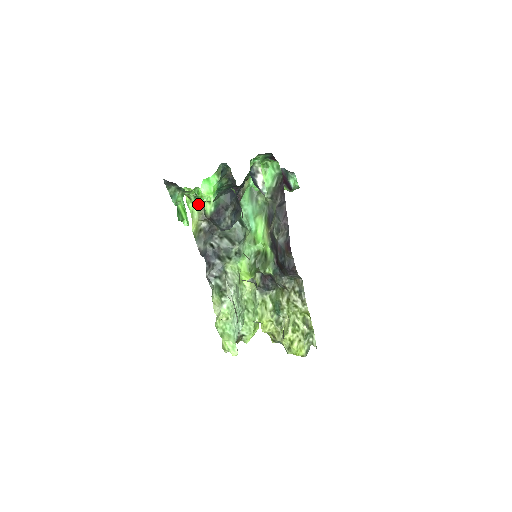
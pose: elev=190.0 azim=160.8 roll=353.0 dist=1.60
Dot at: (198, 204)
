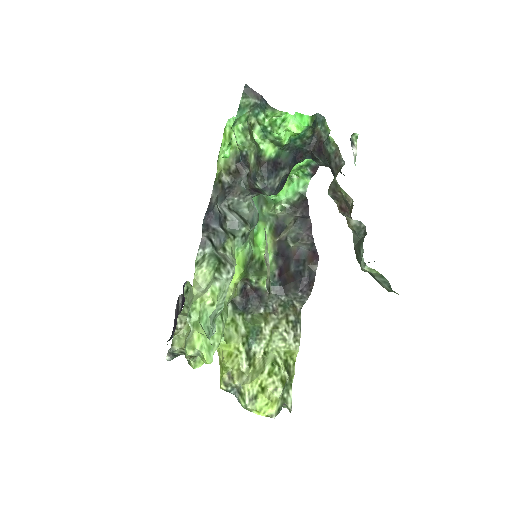
Dot at: occluded
